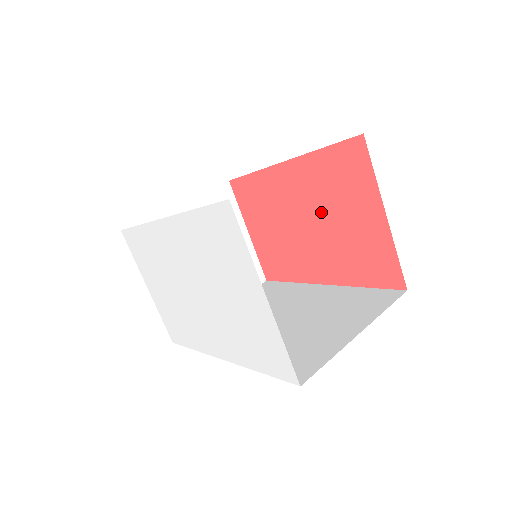
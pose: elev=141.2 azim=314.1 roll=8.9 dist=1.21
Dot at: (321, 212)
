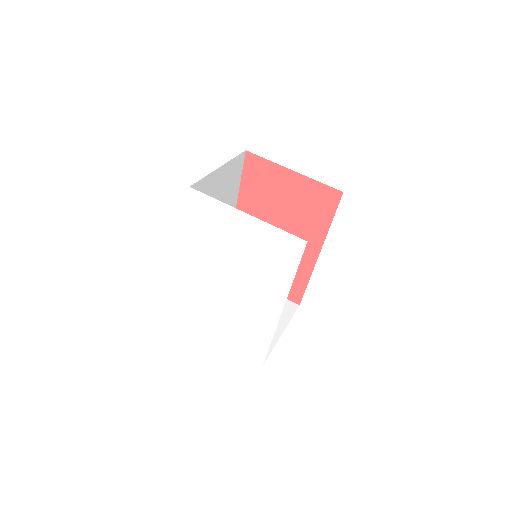
Dot at: (273, 214)
